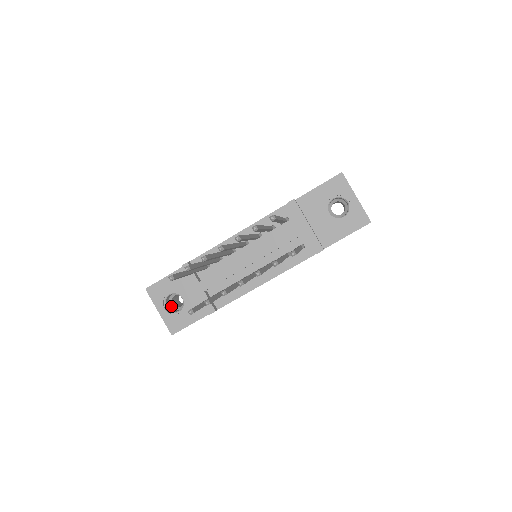
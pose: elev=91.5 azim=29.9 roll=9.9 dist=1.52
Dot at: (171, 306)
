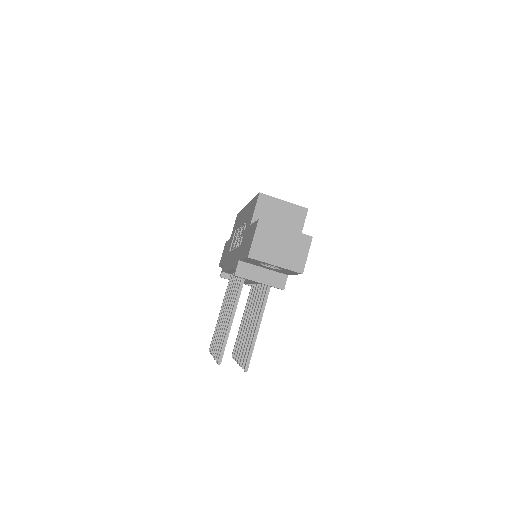
Dot at: occluded
